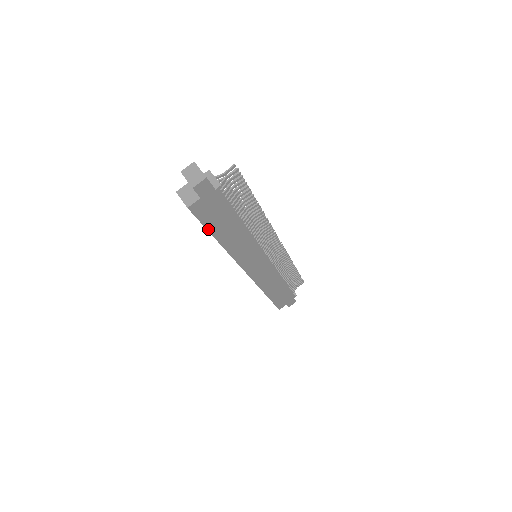
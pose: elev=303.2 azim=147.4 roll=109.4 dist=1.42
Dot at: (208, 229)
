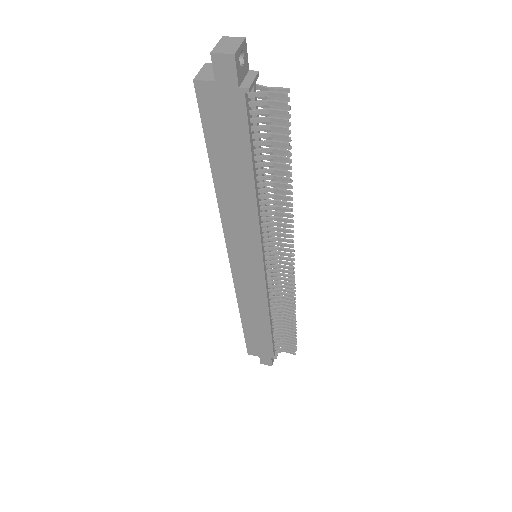
Dot at: (207, 143)
